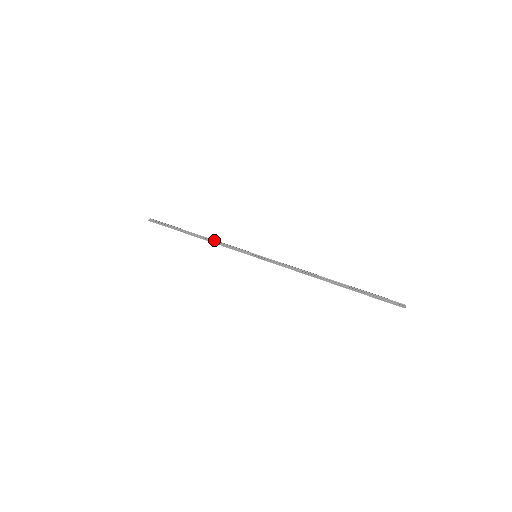
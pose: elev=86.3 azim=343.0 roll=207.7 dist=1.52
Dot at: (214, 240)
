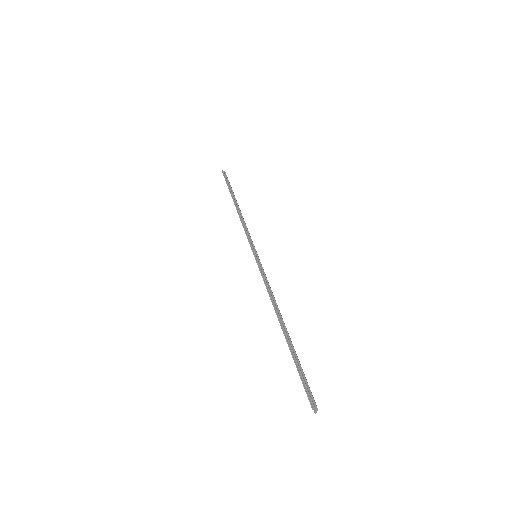
Dot at: (243, 219)
